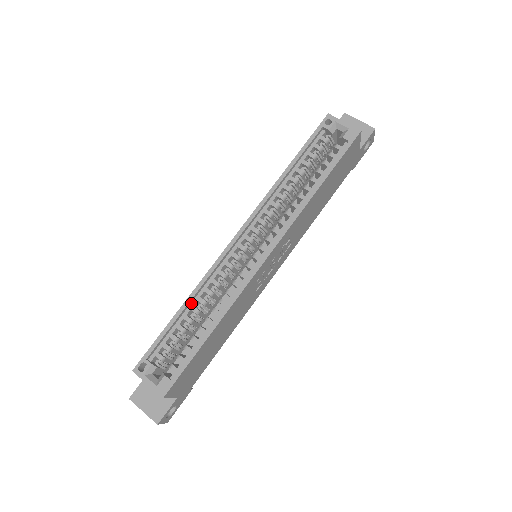
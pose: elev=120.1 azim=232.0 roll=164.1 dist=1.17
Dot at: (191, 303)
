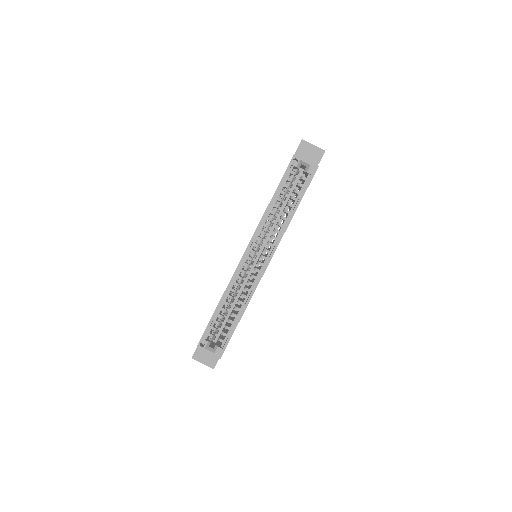
Dot at: (224, 300)
